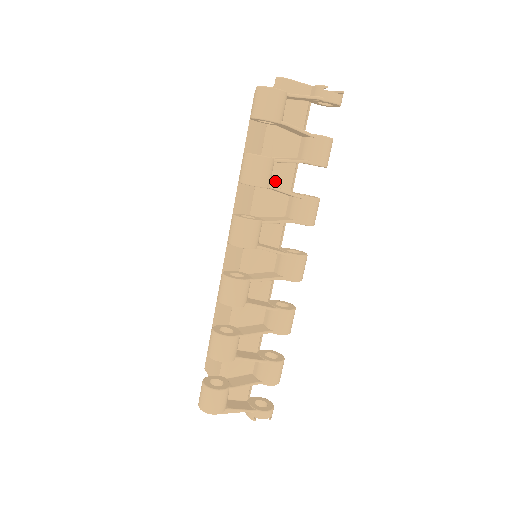
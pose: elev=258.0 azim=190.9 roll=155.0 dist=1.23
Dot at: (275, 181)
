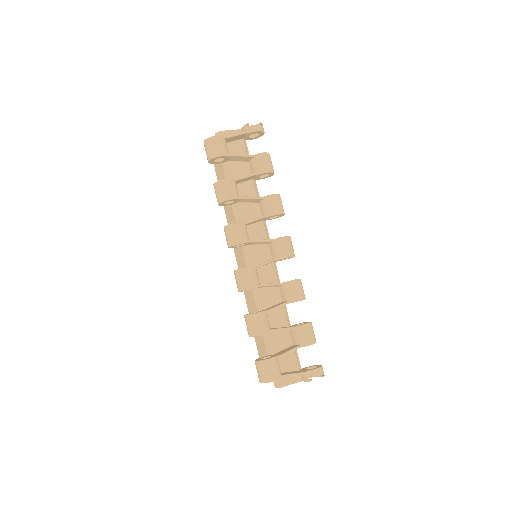
Dot at: occluded
